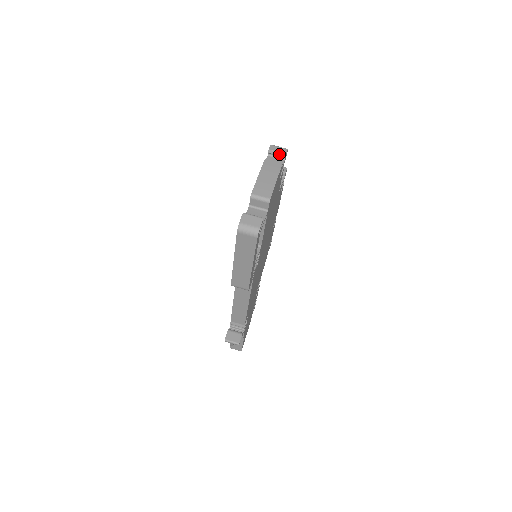
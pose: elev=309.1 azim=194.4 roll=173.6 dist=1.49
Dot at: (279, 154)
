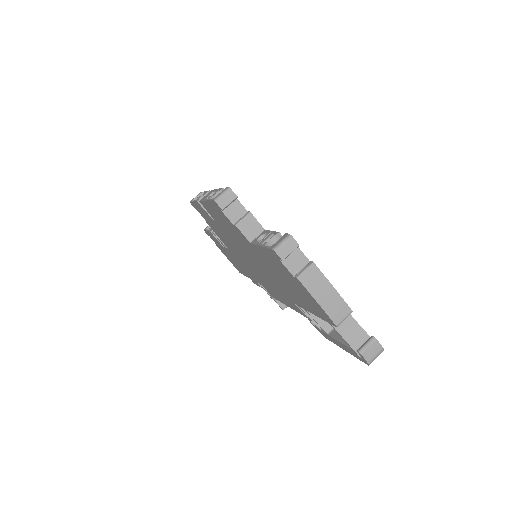
Dot at: (293, 252)
